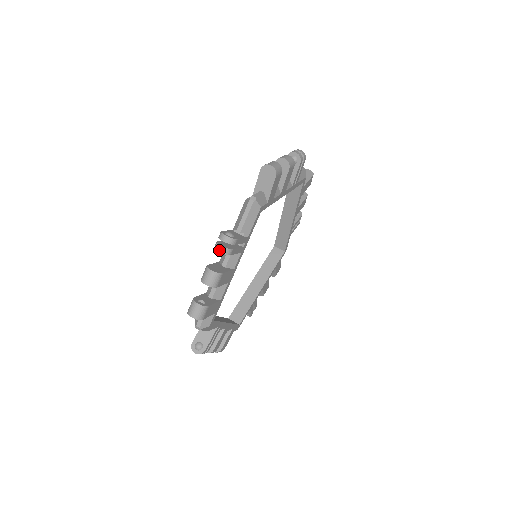
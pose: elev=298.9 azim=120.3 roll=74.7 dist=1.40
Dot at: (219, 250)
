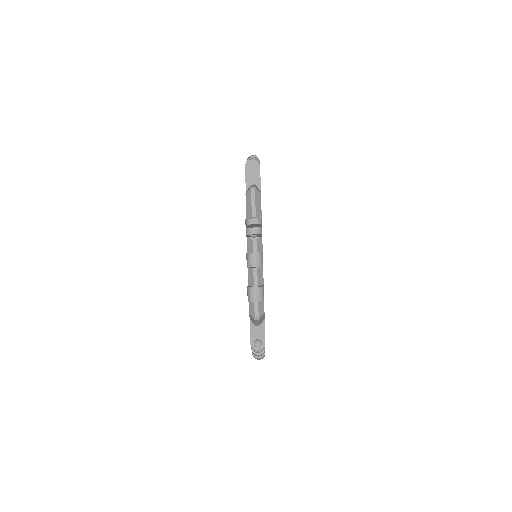
Dot at: occluded
